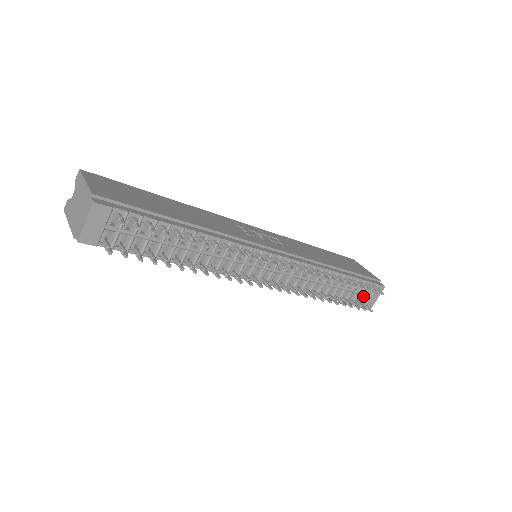
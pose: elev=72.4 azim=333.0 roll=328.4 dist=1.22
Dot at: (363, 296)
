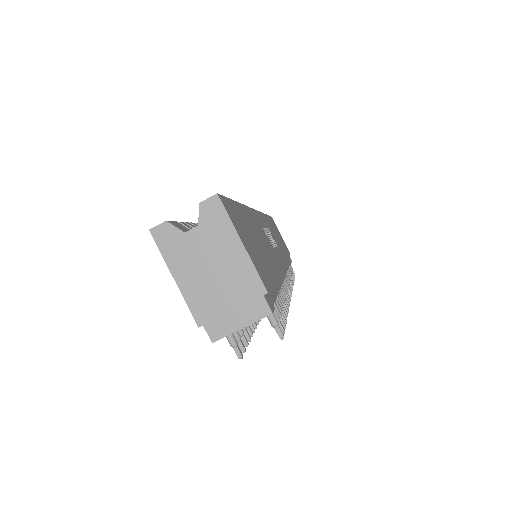
Dot at: occluded
